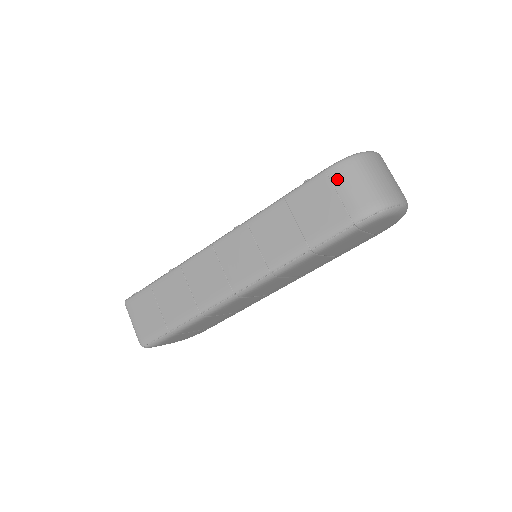
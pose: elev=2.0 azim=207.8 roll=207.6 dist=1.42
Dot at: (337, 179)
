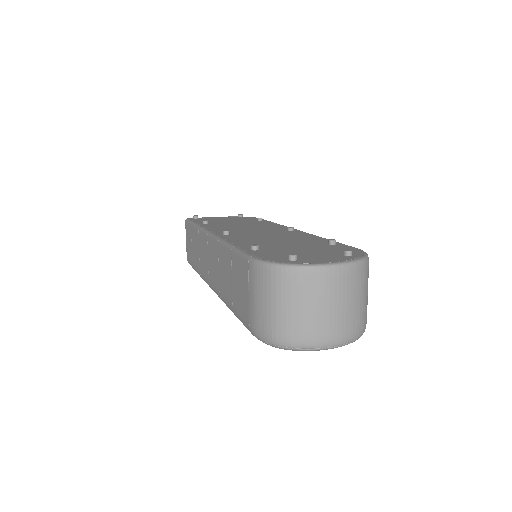
Dot at: (251, 279)
